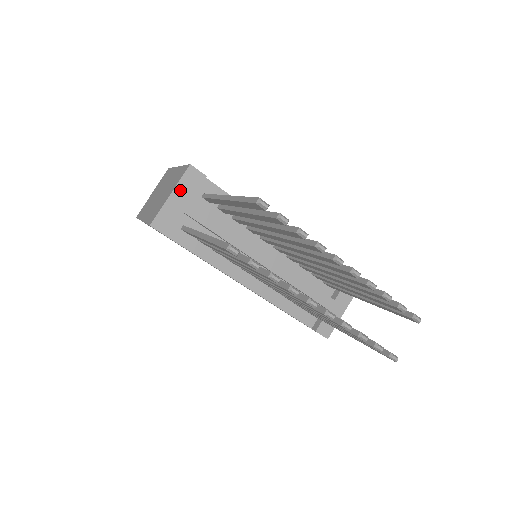
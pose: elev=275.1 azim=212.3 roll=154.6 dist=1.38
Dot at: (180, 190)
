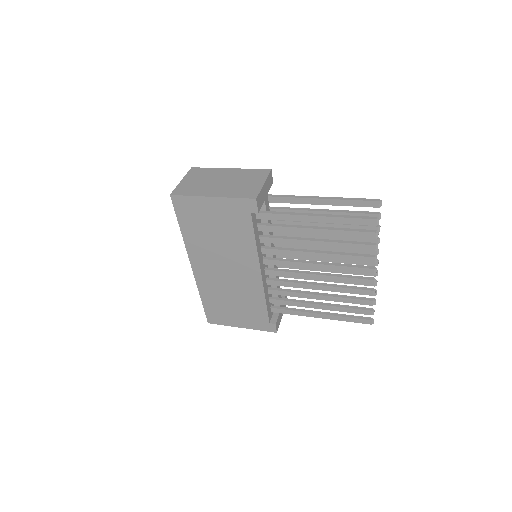
Dot at: (267, 183)
